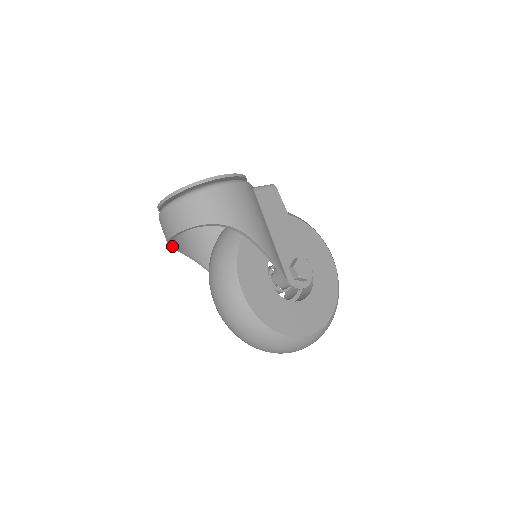
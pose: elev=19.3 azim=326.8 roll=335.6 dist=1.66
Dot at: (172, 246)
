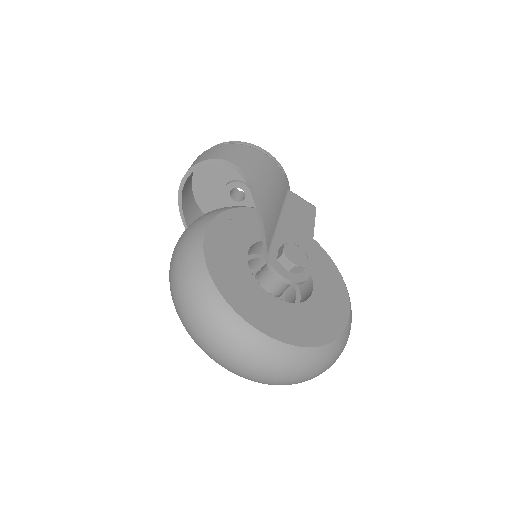
Dot at: (182, 211)
